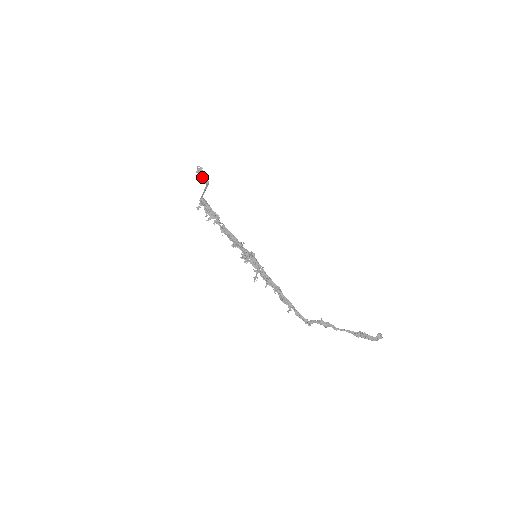
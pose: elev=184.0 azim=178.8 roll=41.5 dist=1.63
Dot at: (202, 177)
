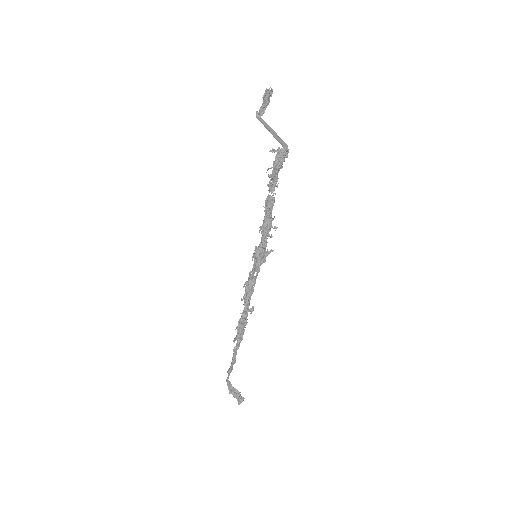
Dot at: (266, 105)
